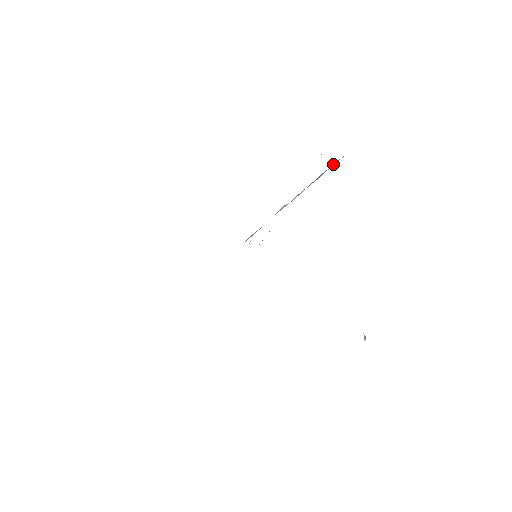
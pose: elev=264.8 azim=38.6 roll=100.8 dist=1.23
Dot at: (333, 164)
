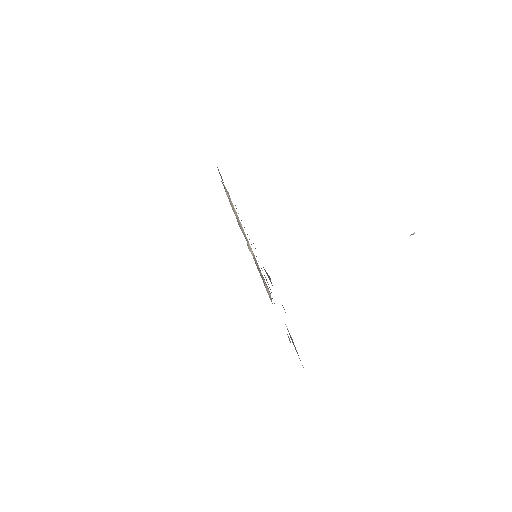
Dot at: (228, 197)
